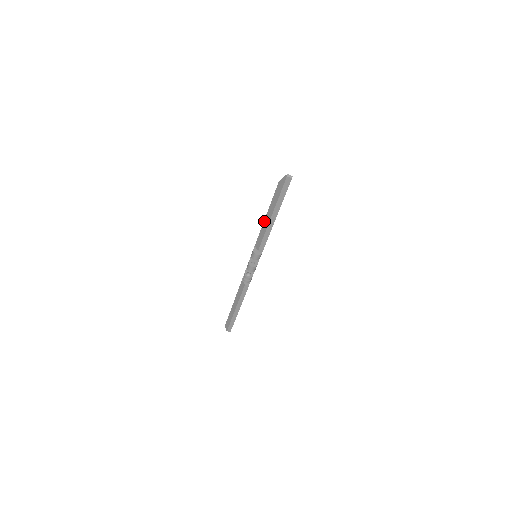
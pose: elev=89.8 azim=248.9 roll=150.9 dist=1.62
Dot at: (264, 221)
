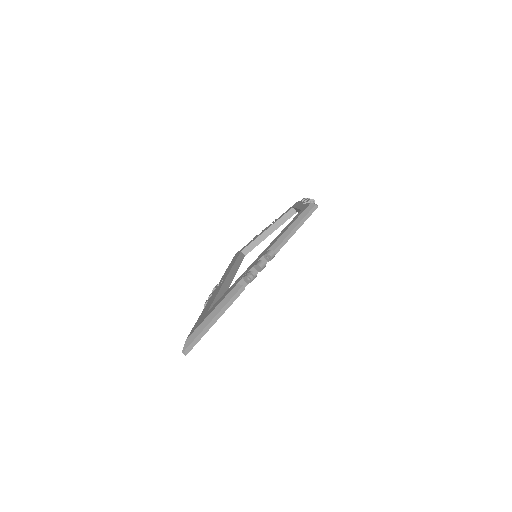
Dot at: (200, 316)
